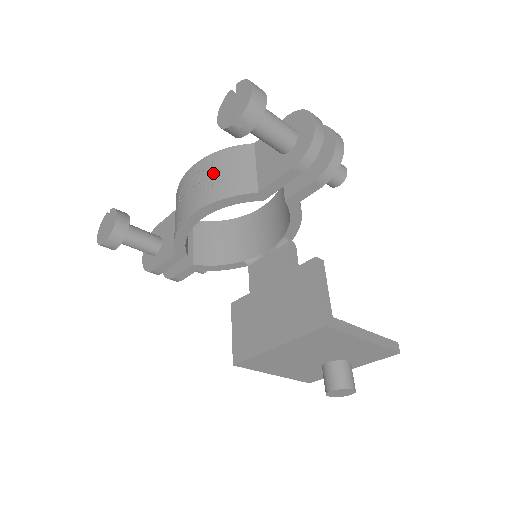
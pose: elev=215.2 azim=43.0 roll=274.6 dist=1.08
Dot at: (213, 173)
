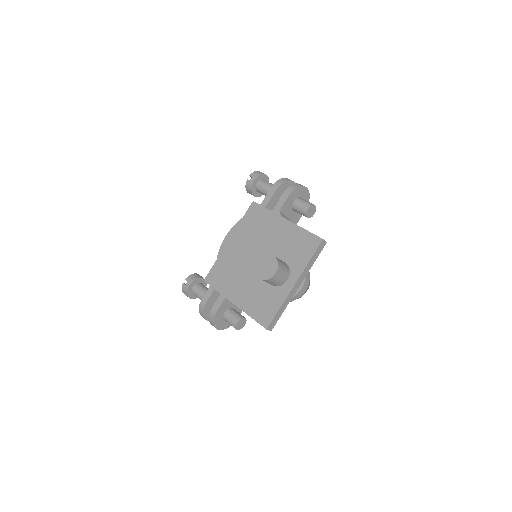
Dot at: occluded
